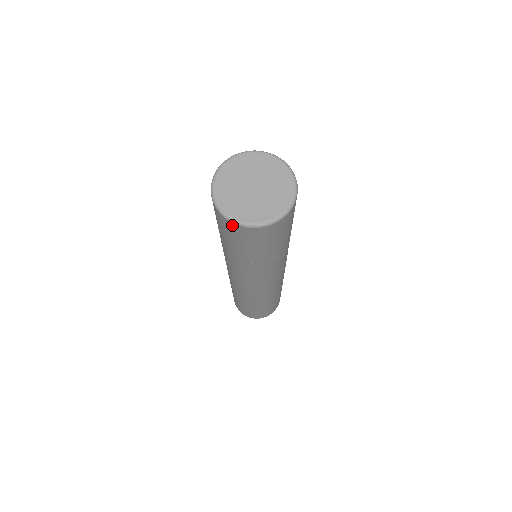
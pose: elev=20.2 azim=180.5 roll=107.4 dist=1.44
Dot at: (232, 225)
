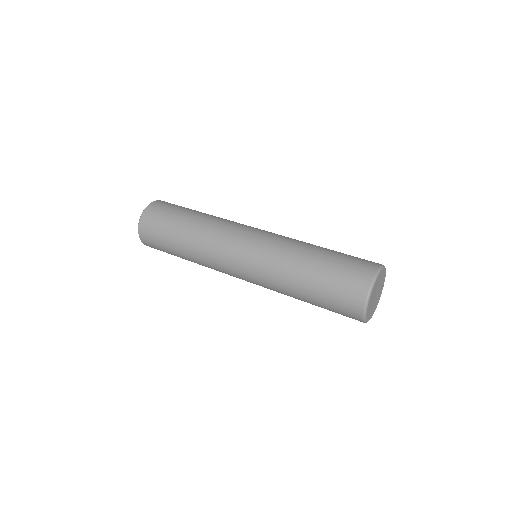
Dot at: occluded
